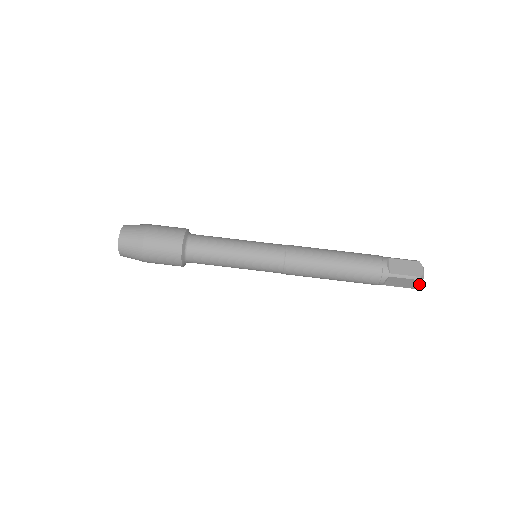
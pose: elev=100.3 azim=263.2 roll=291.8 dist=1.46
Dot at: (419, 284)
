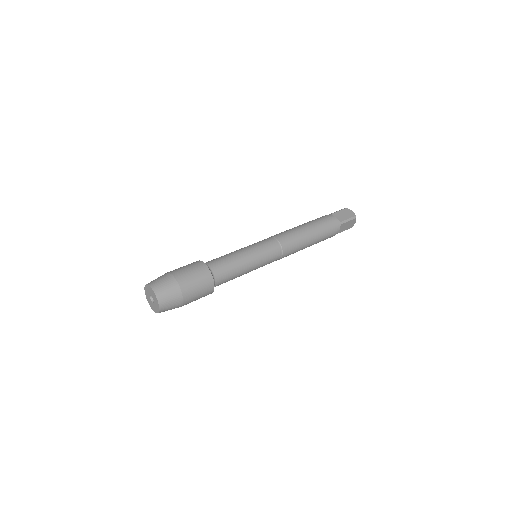
Dot at: (355, 222)
